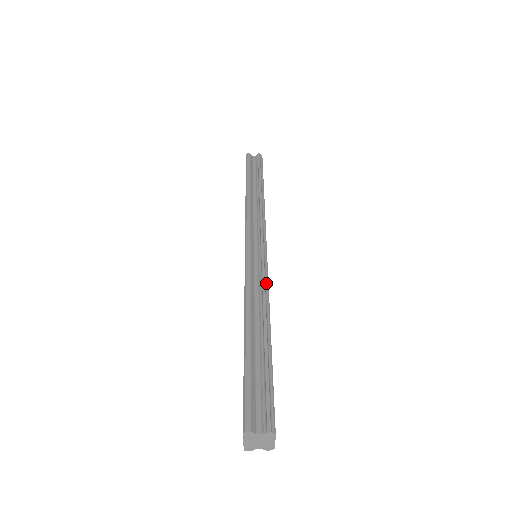
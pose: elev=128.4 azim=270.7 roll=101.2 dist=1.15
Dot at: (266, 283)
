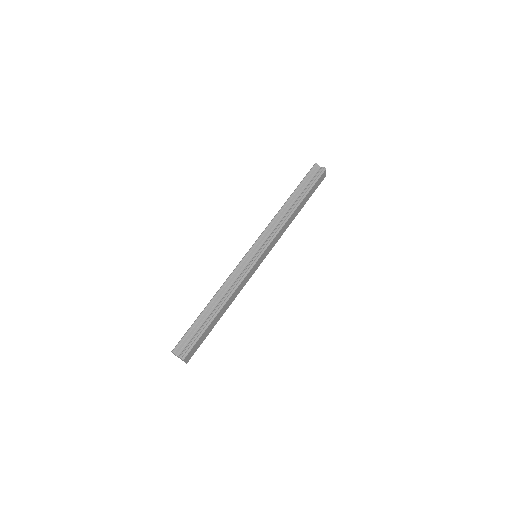
Dot at: (240, 281)
